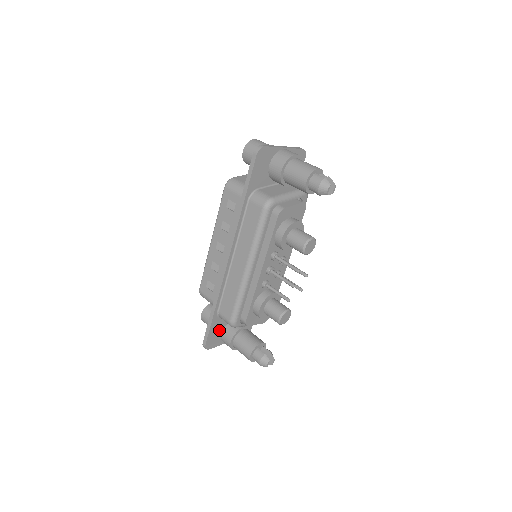
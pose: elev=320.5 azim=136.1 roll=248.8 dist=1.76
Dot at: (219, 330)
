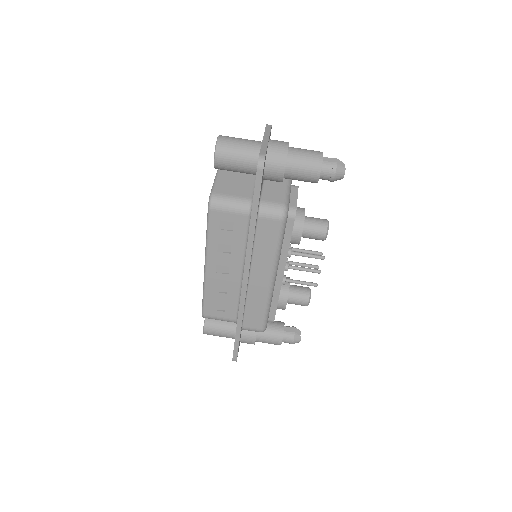
Dot at: occluded
